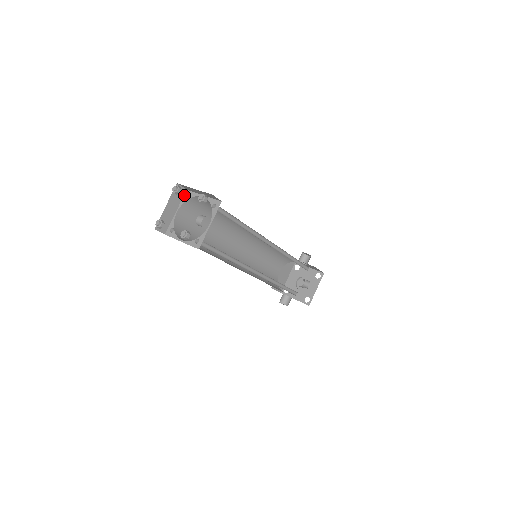
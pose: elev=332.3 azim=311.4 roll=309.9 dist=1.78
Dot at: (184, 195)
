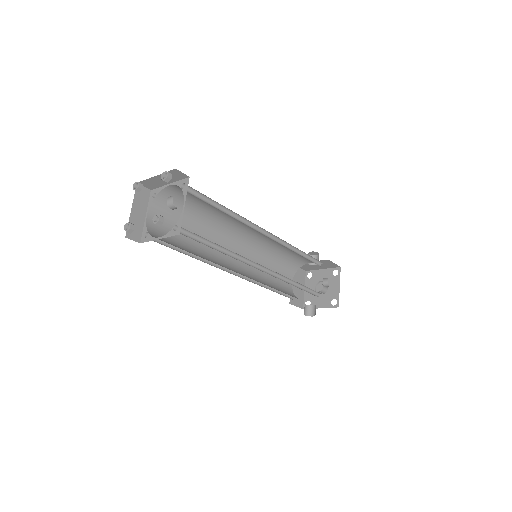
Dot at: (149, 196)
